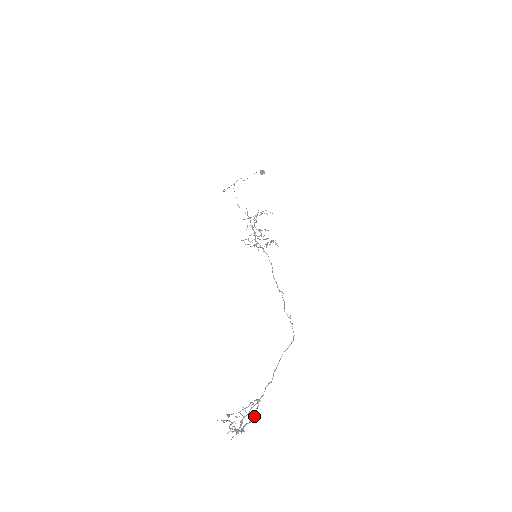
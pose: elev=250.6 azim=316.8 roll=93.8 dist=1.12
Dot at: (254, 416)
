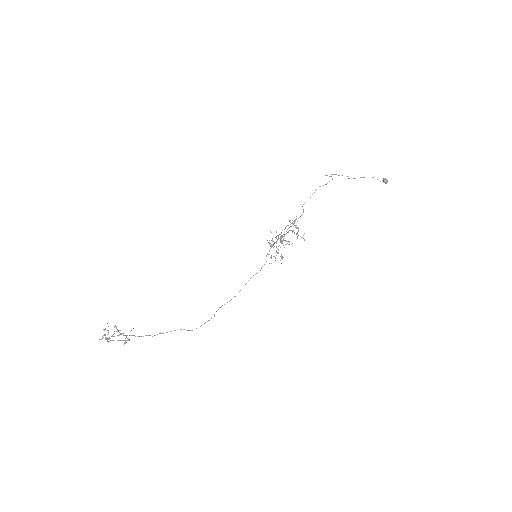
Dot at: occluded
